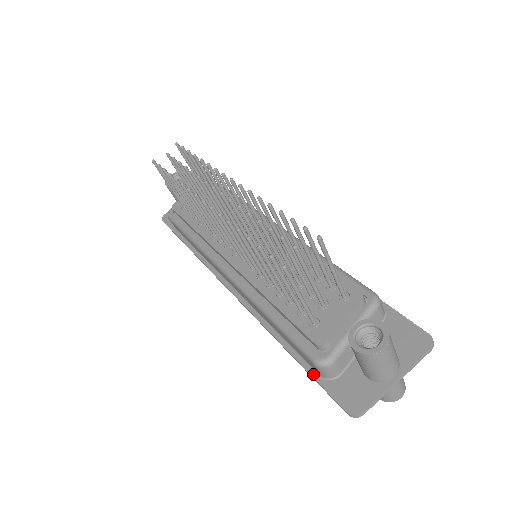
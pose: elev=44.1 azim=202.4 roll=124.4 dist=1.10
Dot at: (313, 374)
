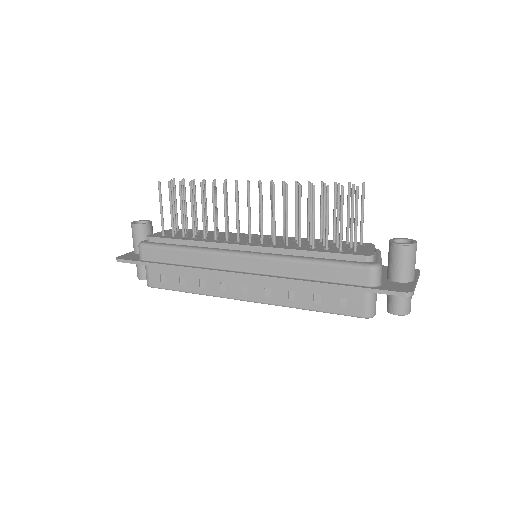
Dot at: (363, 287)
